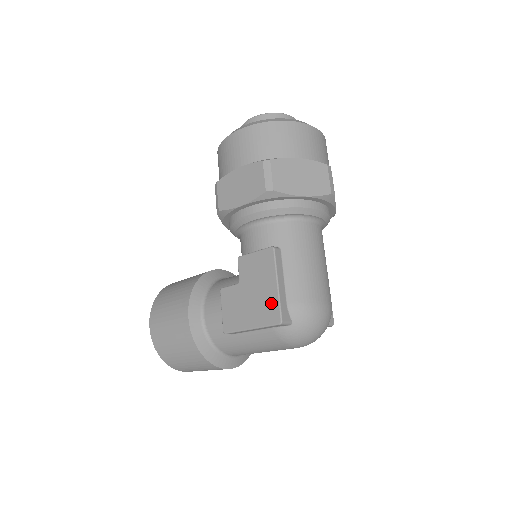
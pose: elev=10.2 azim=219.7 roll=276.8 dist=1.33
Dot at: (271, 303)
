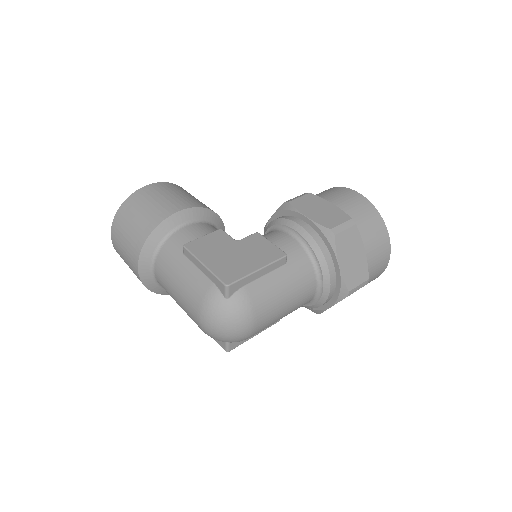
Dot at: (239, 271)
